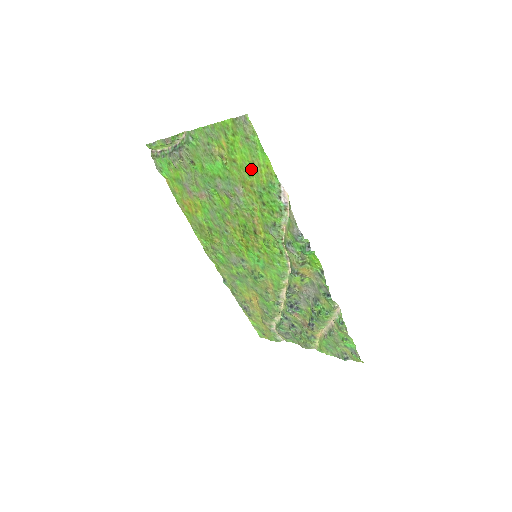
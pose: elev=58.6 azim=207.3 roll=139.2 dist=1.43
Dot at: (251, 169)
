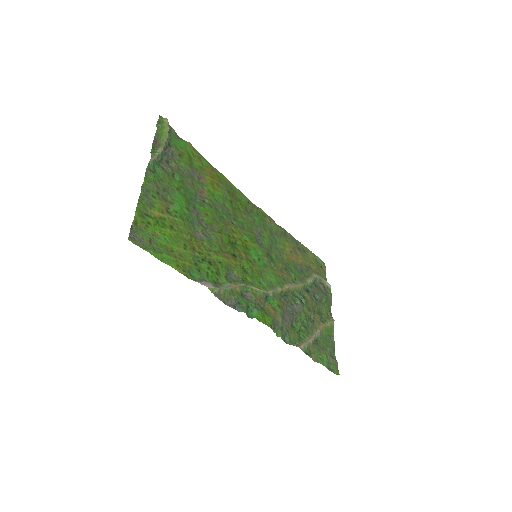
Dot at: (180, 247)
